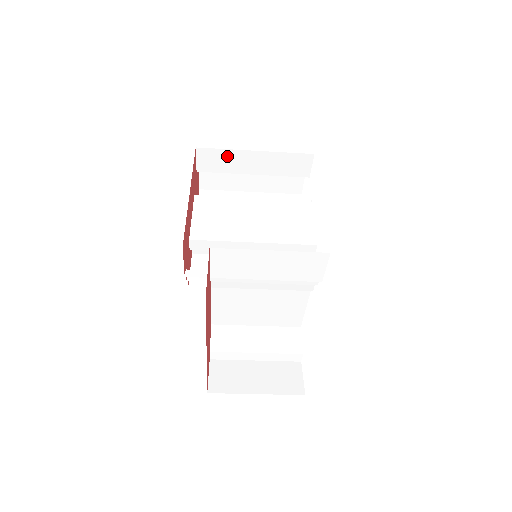
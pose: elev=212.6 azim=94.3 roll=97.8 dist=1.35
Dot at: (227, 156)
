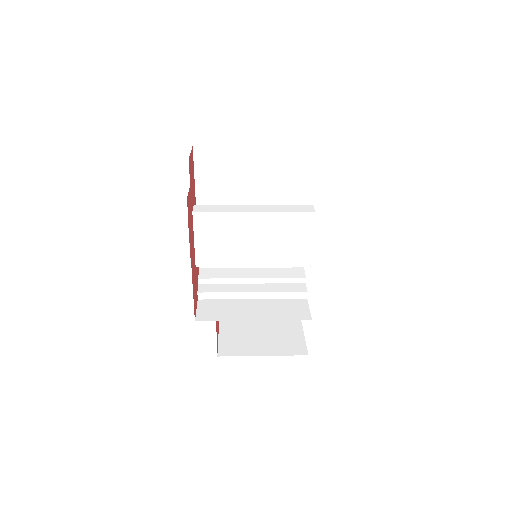
Dot at: occluded
